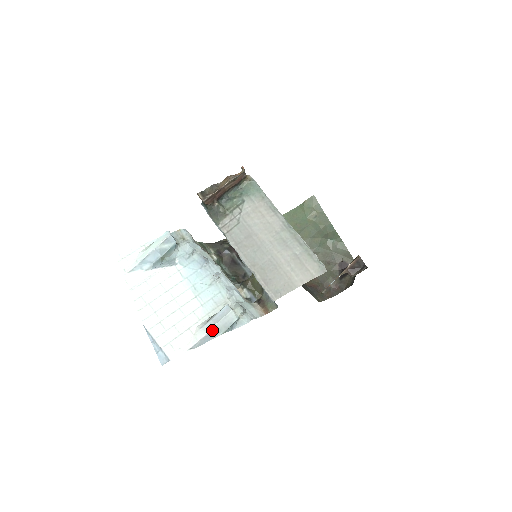
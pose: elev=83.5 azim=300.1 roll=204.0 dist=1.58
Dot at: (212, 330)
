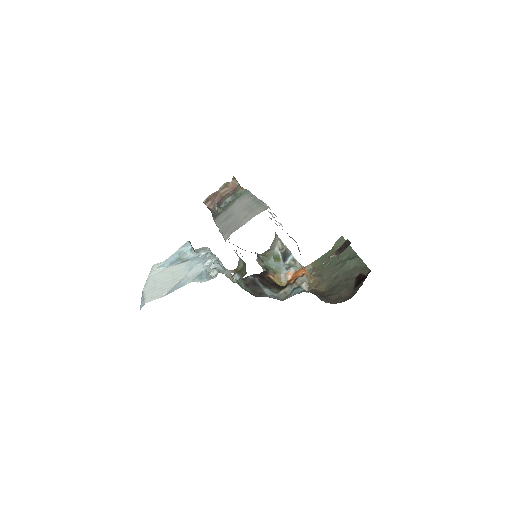
Dot at: (182, 279)
